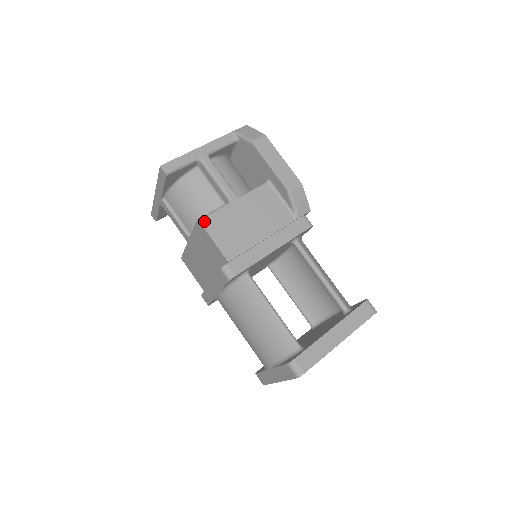
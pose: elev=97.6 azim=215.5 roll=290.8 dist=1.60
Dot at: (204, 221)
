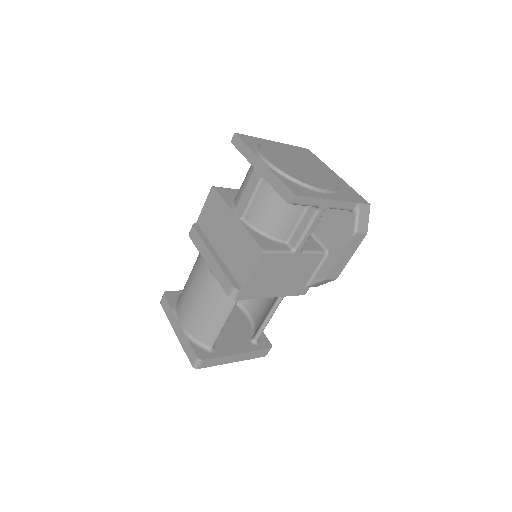
Dot at: (266, 256)
